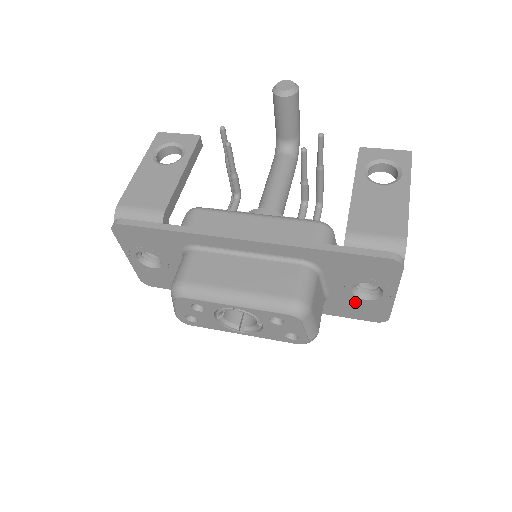
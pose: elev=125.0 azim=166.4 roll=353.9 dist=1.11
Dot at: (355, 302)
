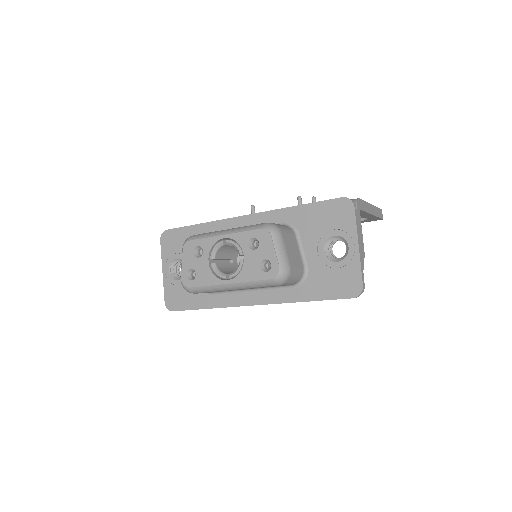
Dot at: (330, 269)
